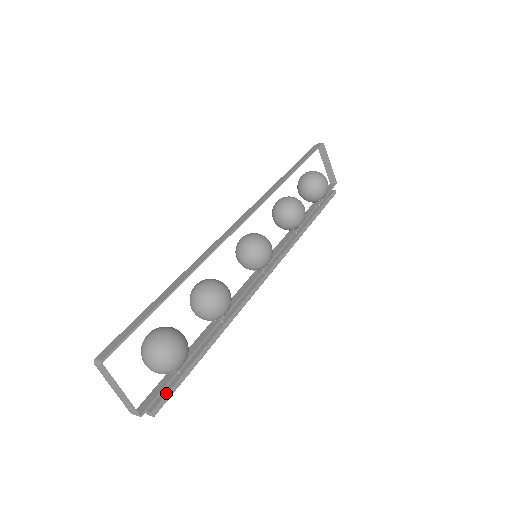
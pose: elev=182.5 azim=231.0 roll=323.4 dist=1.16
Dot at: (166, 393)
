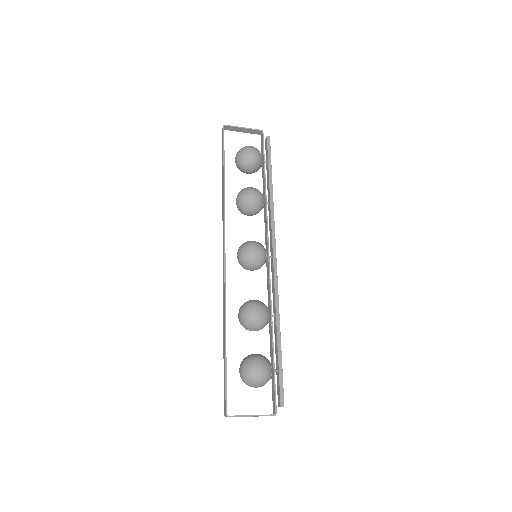
Dot at: (279, 389)
